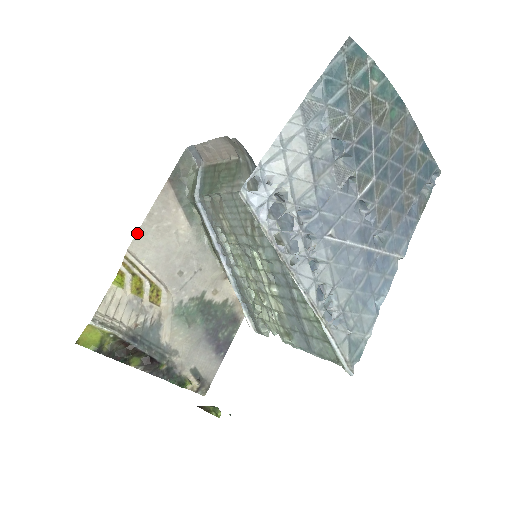
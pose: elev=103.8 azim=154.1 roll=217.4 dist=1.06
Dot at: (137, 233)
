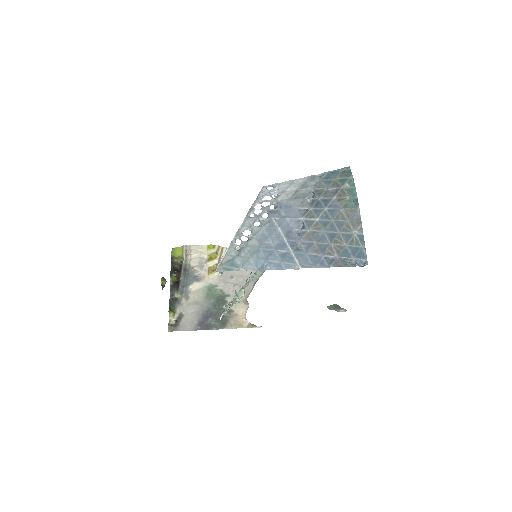
Dot at: (238, 248)
